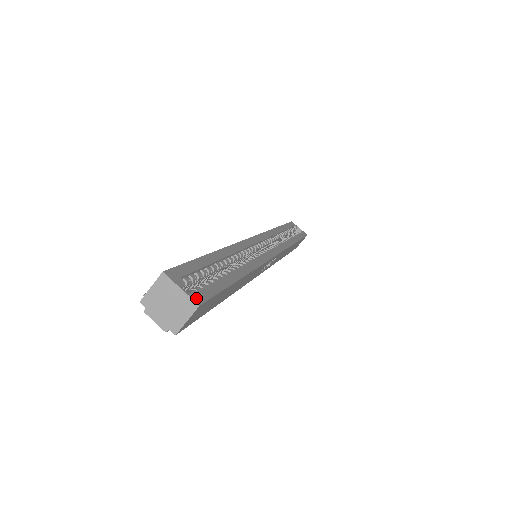
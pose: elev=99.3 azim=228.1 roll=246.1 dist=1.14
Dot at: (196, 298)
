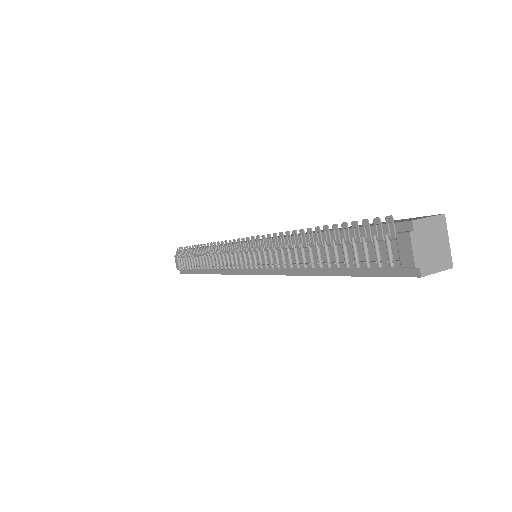
Dot at: (446, 259)
